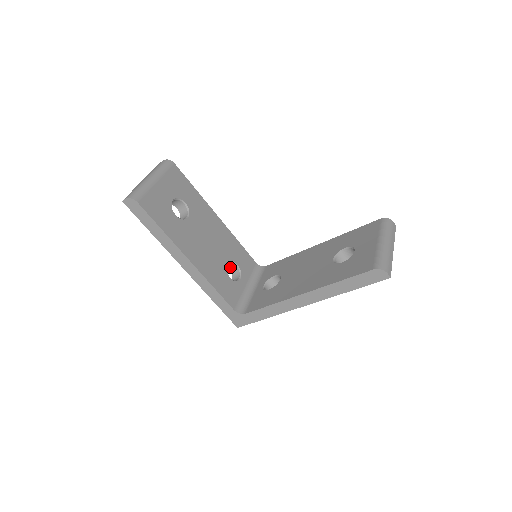
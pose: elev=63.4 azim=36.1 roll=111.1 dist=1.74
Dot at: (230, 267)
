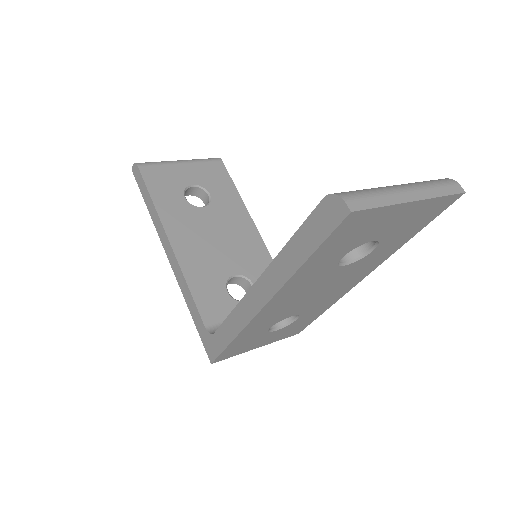
Dot at: (247, 289)
